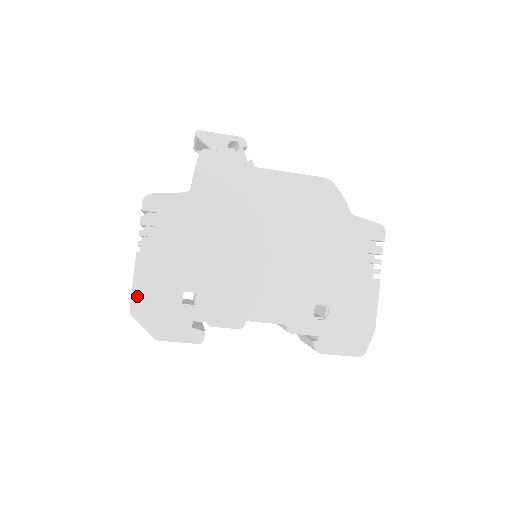
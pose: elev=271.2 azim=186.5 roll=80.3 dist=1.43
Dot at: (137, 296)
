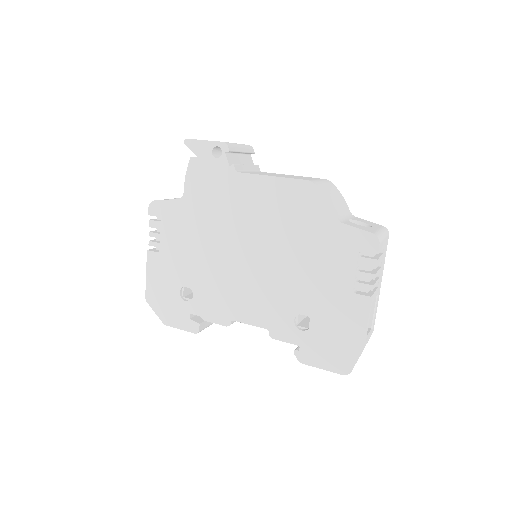
Dot at: (150, 287)
